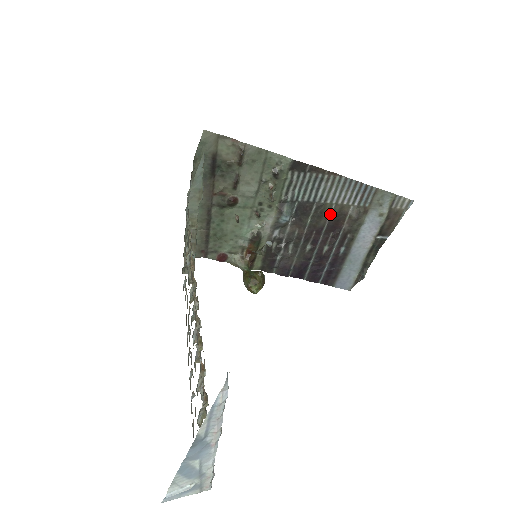
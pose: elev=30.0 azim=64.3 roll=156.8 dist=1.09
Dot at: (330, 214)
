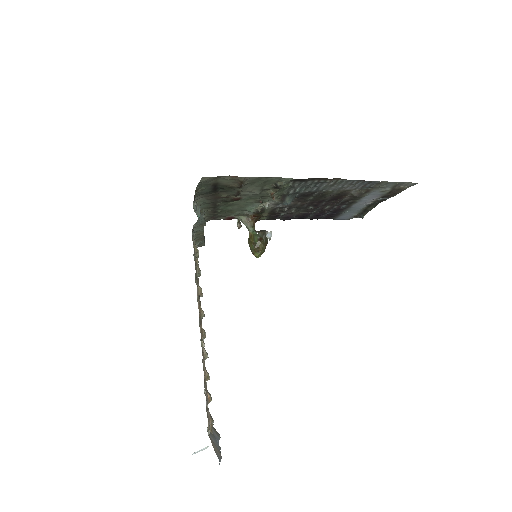
Dot at: (332, 194)
